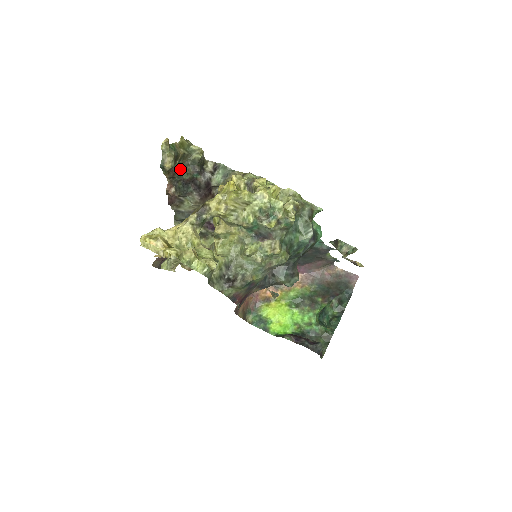
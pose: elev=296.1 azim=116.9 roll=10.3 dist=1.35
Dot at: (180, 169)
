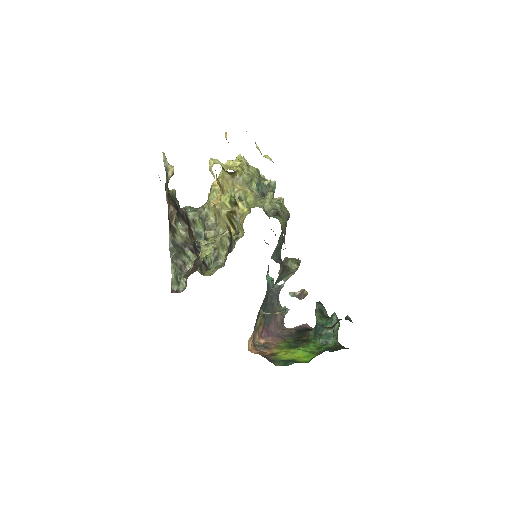
Dot at: occluded
